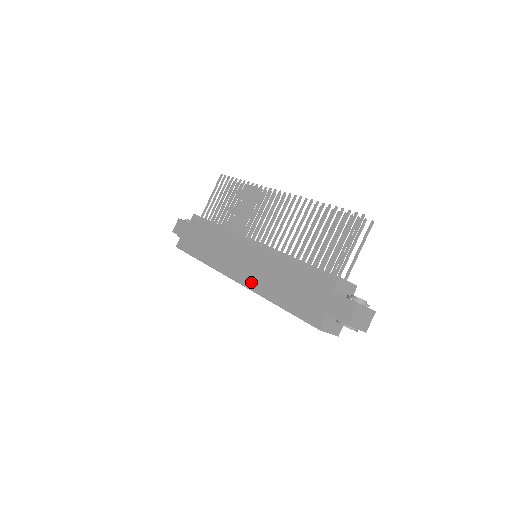
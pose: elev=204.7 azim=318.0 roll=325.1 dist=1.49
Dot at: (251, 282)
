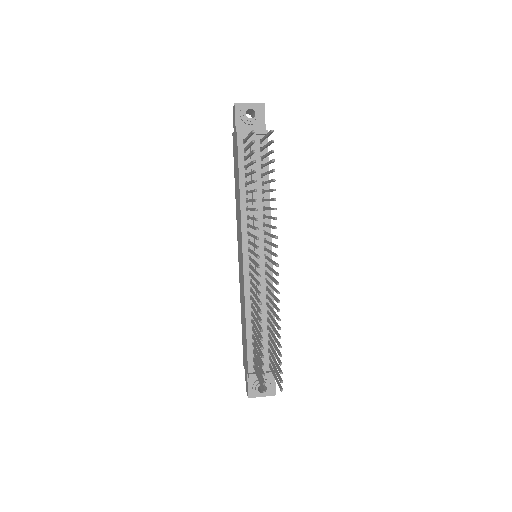
Dot at: (240, 278)
